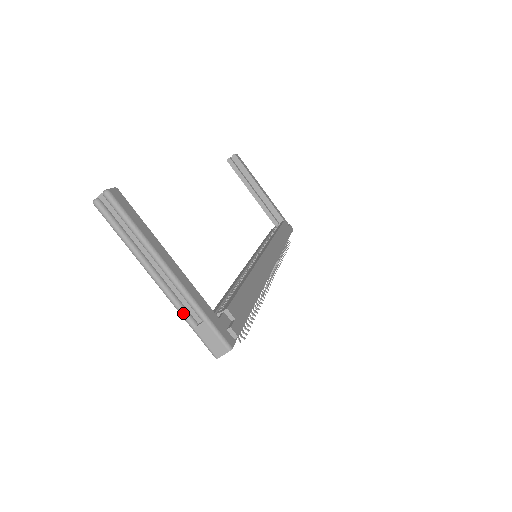
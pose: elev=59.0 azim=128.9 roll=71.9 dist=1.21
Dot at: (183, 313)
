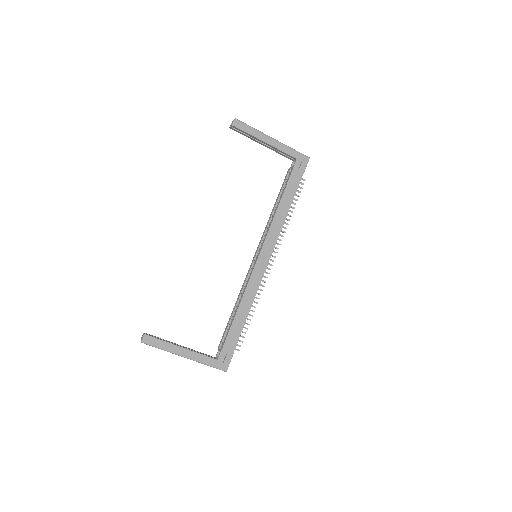
Dot at: occluded
